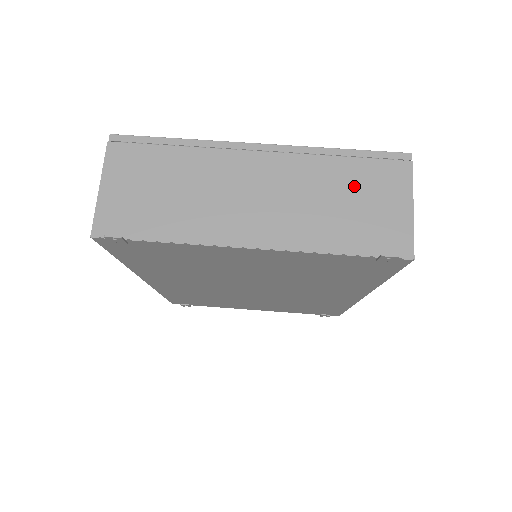
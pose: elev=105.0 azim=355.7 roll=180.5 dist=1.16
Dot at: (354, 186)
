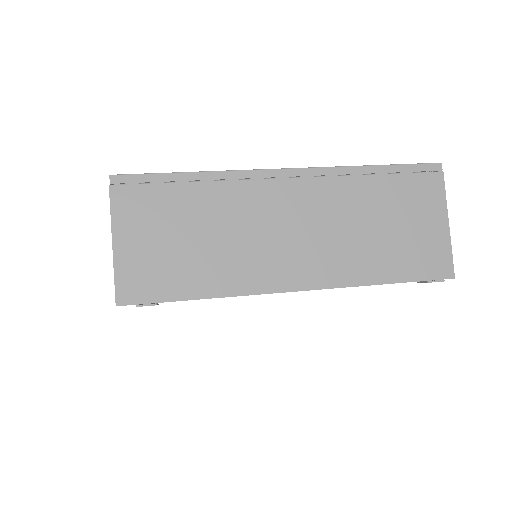
Dot at: (390, 207)
